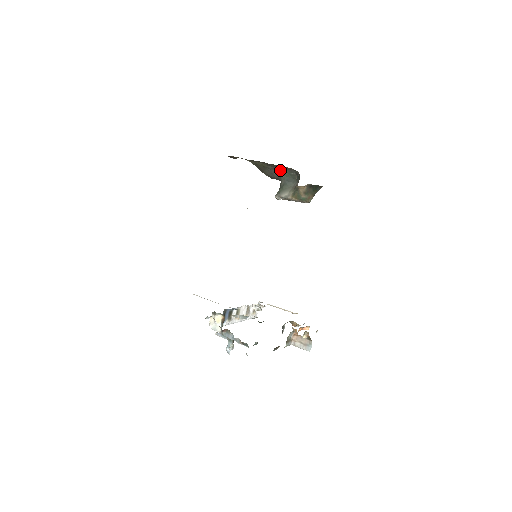
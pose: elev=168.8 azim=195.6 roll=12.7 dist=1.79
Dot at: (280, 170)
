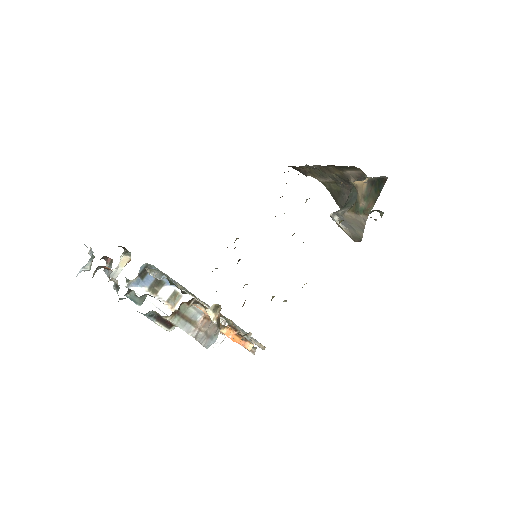
Dot at: occluded
